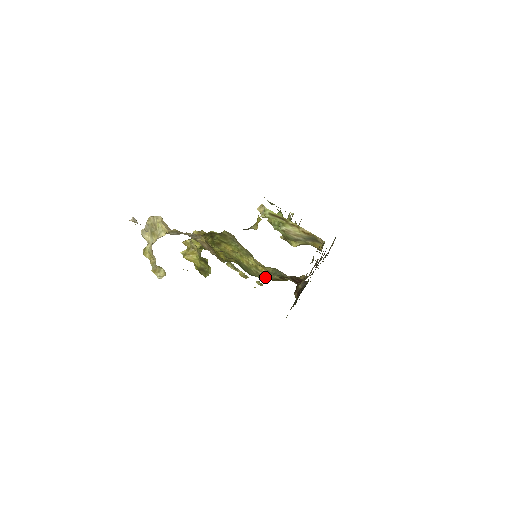
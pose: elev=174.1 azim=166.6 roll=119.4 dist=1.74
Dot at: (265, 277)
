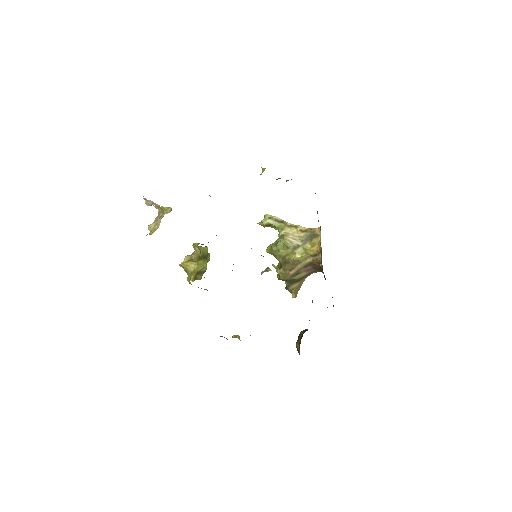
Dot at: occluded
